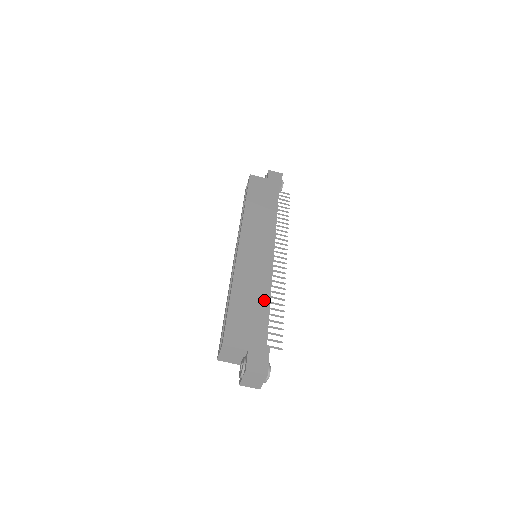
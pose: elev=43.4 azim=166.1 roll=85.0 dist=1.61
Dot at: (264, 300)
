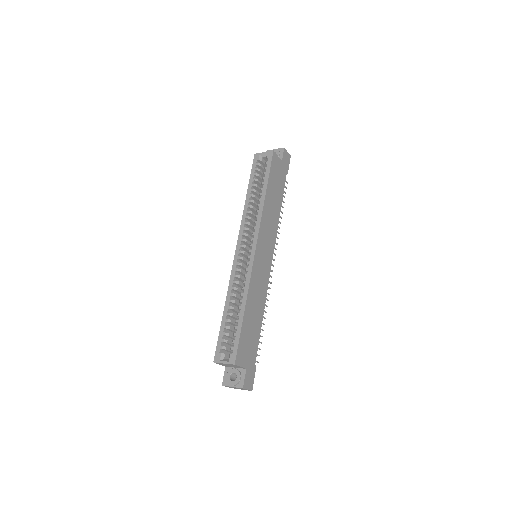
Dot at: (260, 317)
